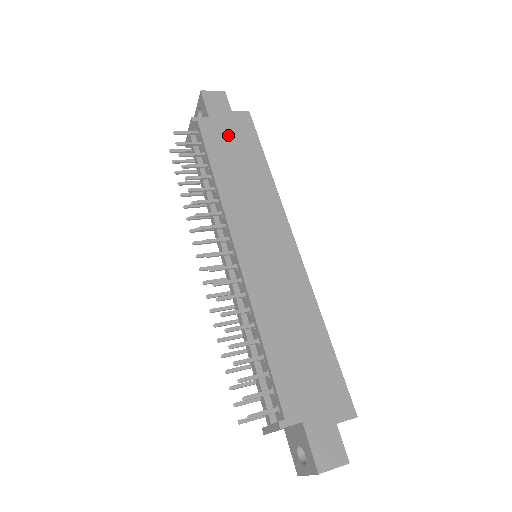
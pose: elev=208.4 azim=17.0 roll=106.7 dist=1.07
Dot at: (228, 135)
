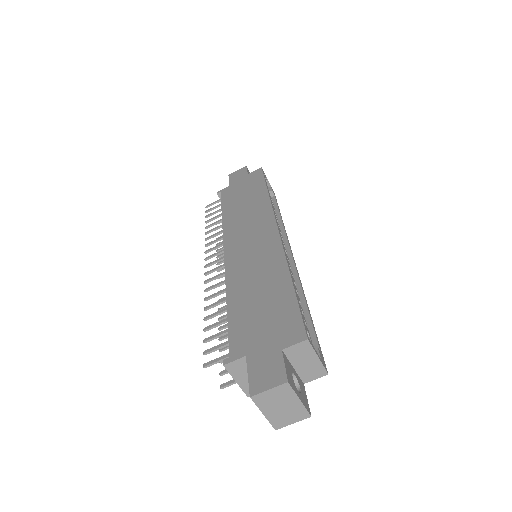
Dot at: (240, 188)
